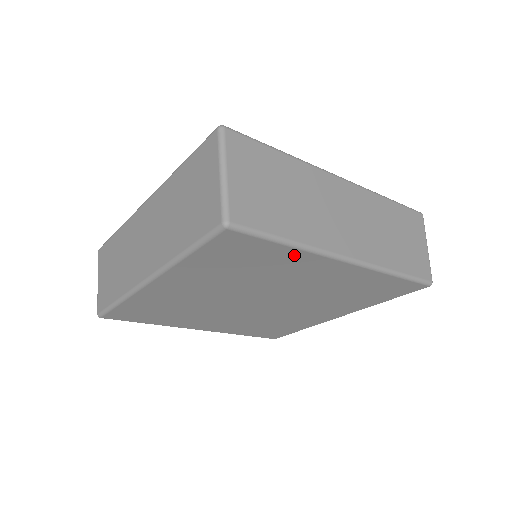
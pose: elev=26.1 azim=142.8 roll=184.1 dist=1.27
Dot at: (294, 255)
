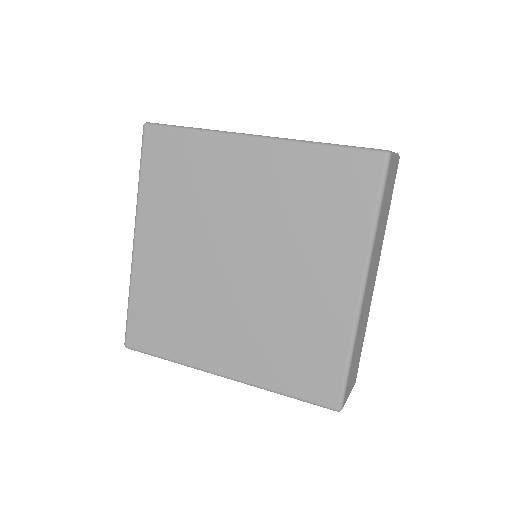
Dot at: (206, 144)
